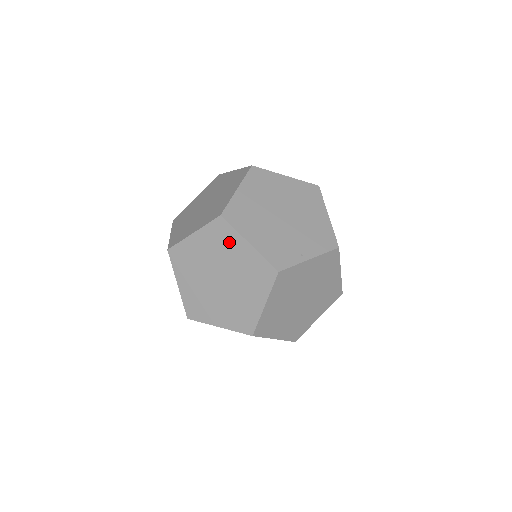
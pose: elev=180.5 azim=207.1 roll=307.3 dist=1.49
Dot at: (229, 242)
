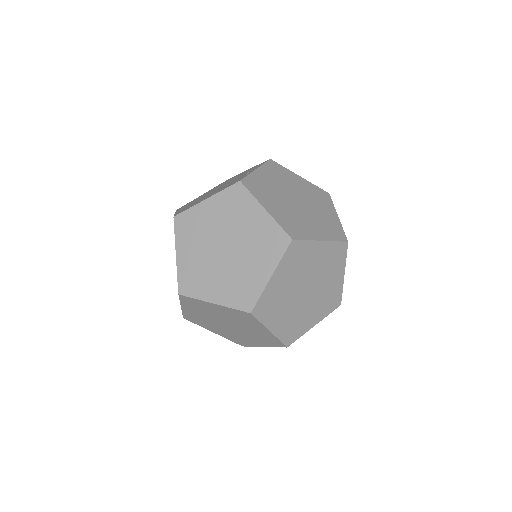
Dot at: (197, 220)
